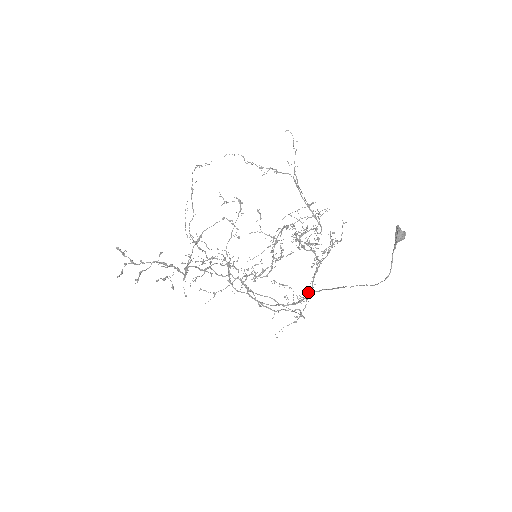
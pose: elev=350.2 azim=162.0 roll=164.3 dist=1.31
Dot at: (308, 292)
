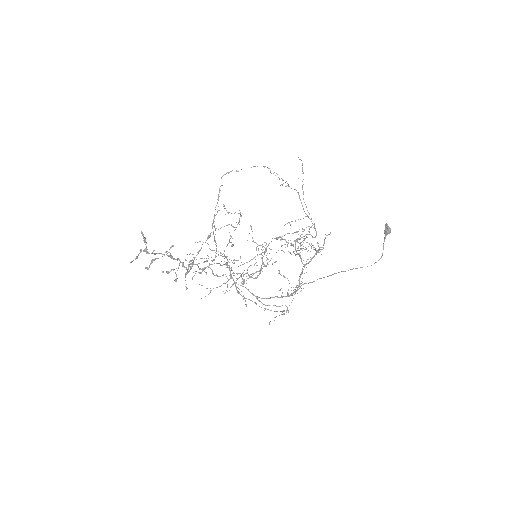
Dot at: (302, 284)
